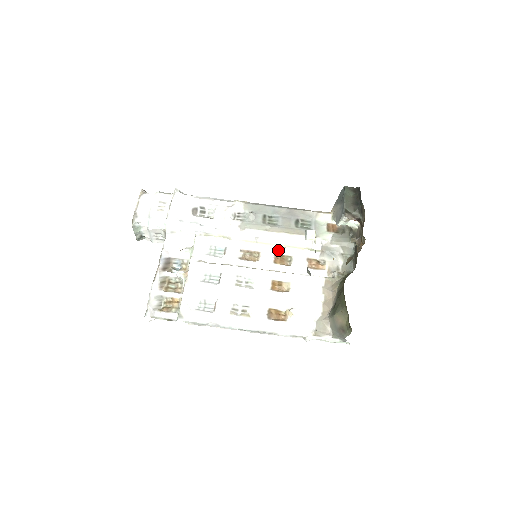
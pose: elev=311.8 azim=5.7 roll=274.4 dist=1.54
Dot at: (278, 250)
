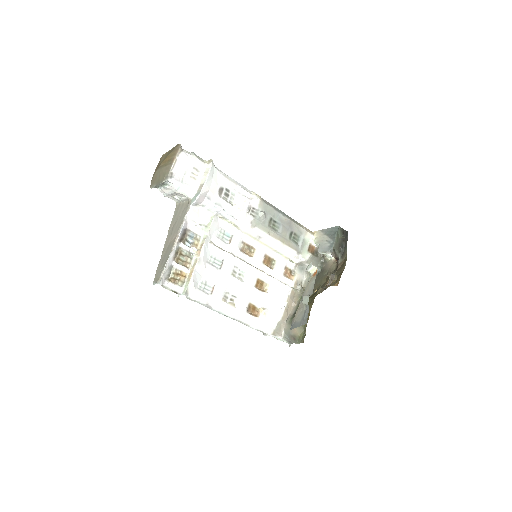
Dot at: (268, 252)
